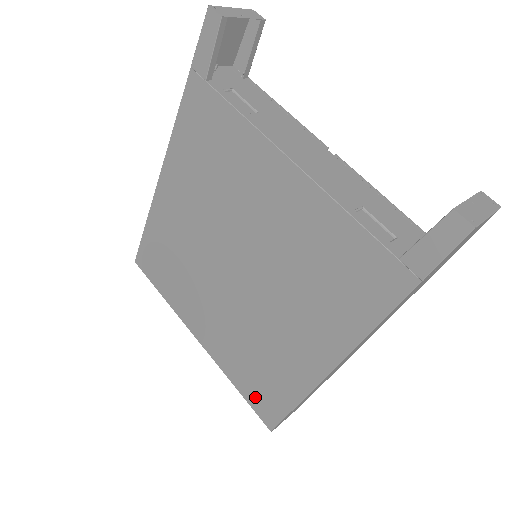
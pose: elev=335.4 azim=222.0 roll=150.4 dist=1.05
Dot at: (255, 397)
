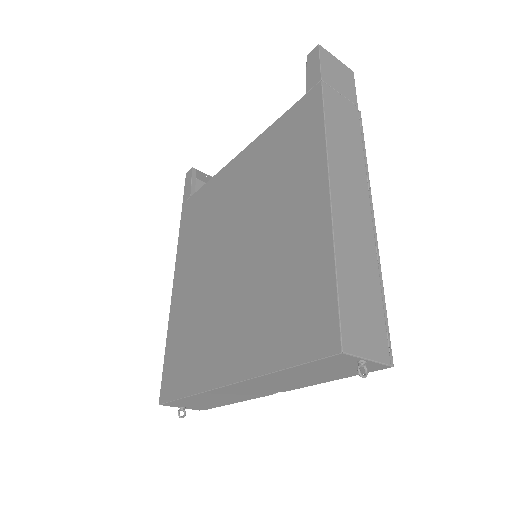
Dot at: (302, 338)
